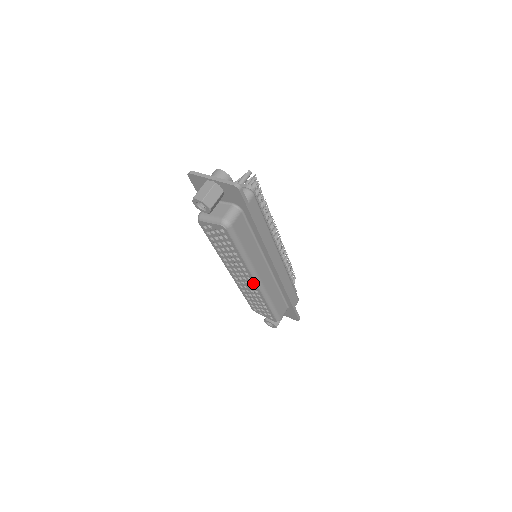
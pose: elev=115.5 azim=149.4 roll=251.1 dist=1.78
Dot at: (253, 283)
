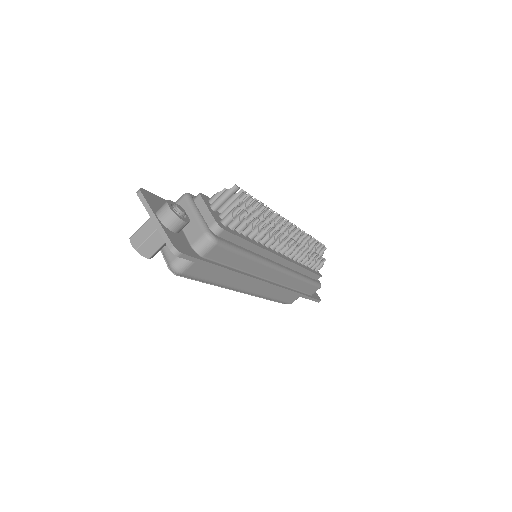
Dot at: occluded
